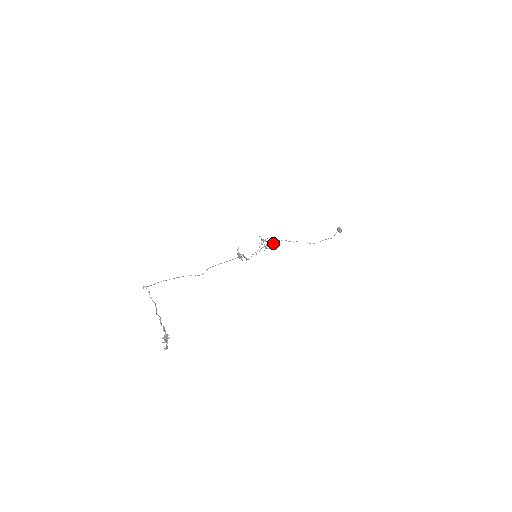
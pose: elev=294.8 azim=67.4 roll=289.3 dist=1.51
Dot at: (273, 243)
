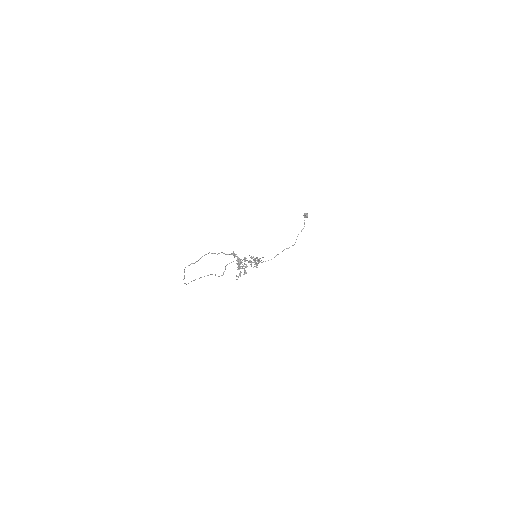
Dot at: occluded
